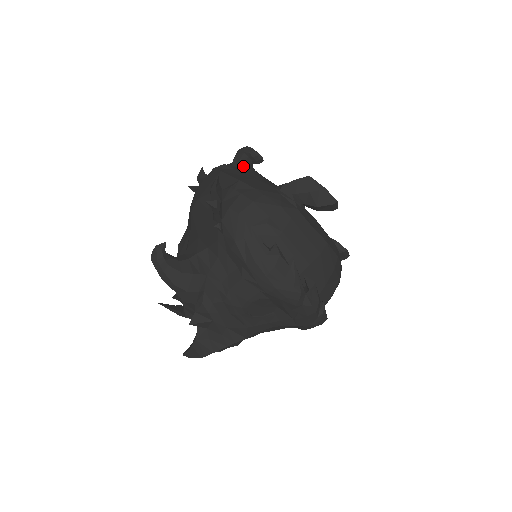
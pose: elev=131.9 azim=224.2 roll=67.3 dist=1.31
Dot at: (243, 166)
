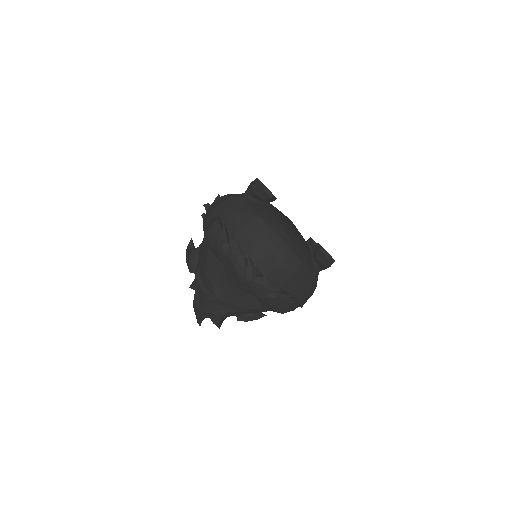
Dot at: occluded
